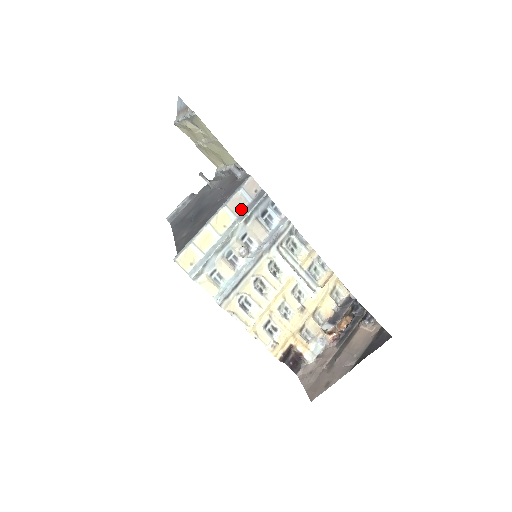
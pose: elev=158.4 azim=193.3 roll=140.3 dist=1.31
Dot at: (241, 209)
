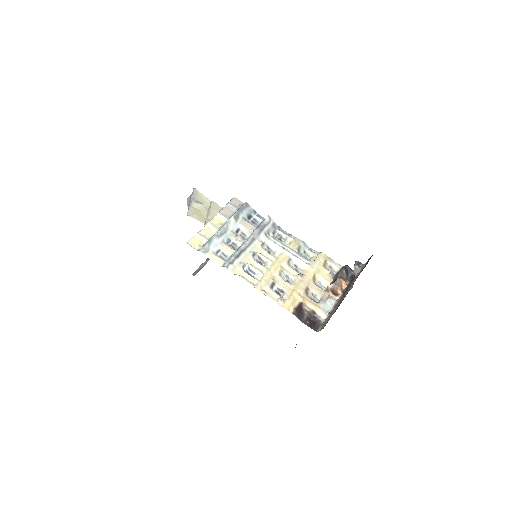
Dot at: (231, 215)
